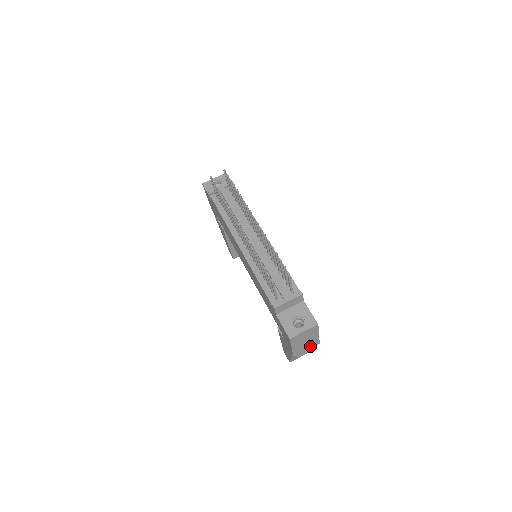
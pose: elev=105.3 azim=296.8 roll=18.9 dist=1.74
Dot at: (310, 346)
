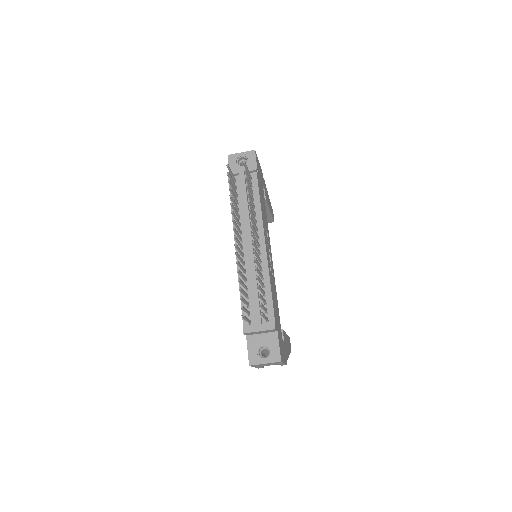
Dot at: occluded
